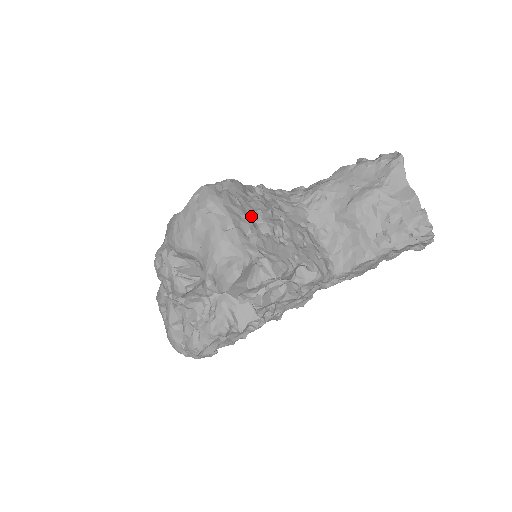
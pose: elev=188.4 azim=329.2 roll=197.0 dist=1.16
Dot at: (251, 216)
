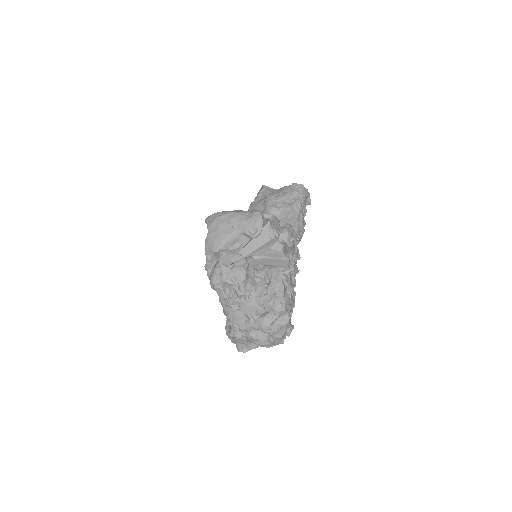
Dot at: occluded
